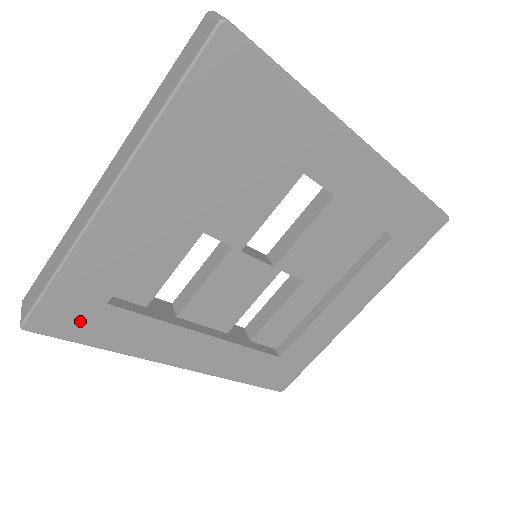
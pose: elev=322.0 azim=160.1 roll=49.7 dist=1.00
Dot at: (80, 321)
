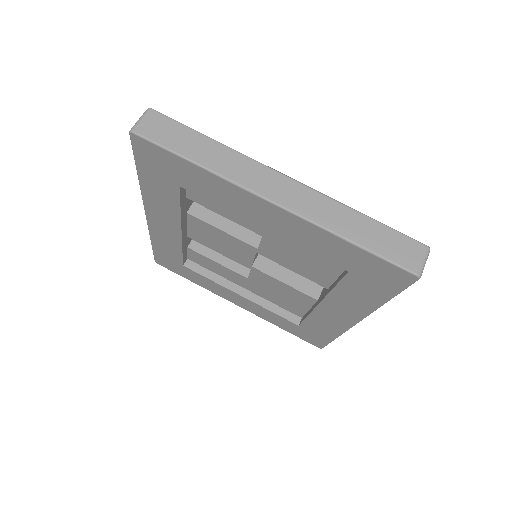
Dot at: (156, 168)
